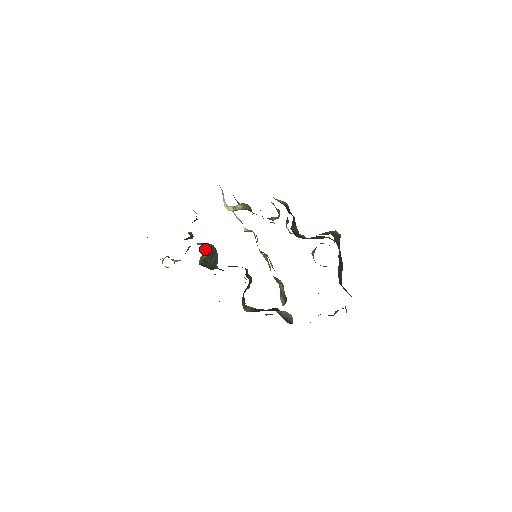
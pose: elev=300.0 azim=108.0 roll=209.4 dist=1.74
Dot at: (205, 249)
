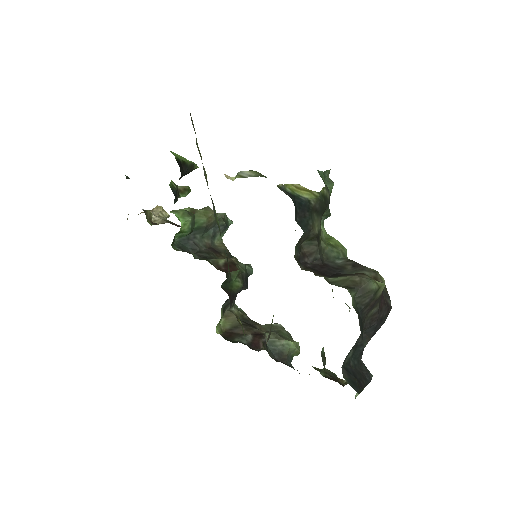
Dot at: (187, 223)
